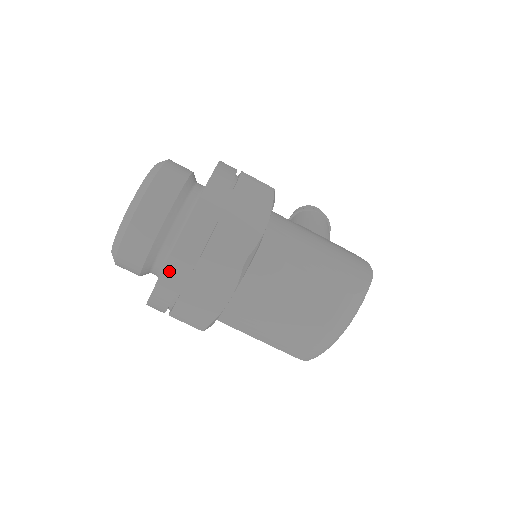
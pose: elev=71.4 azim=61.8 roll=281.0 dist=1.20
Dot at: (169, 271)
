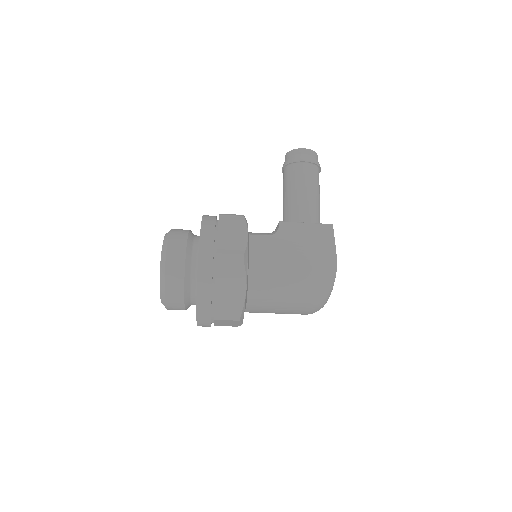
Dot at: occluded
